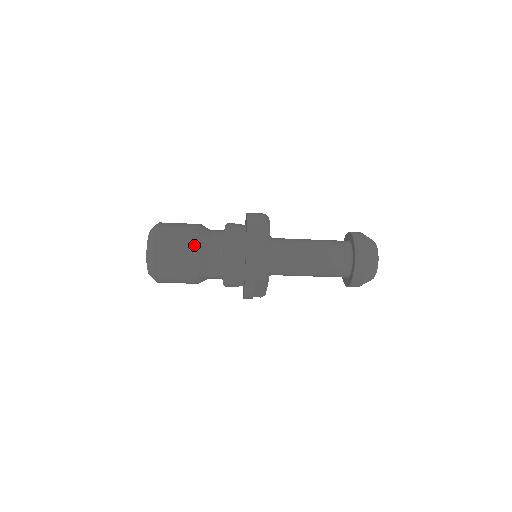
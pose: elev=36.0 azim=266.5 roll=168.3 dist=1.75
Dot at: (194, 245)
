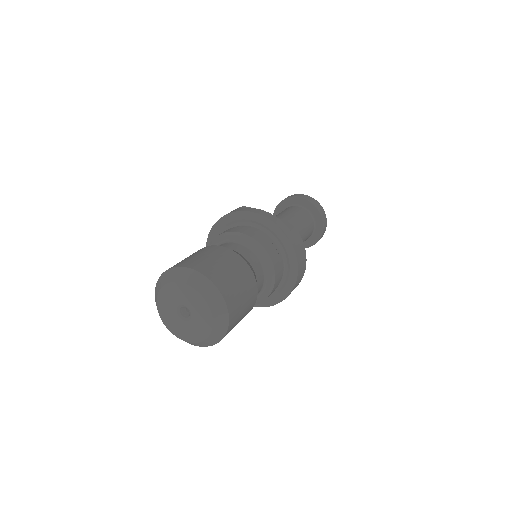
Dot at: (253, 306)
